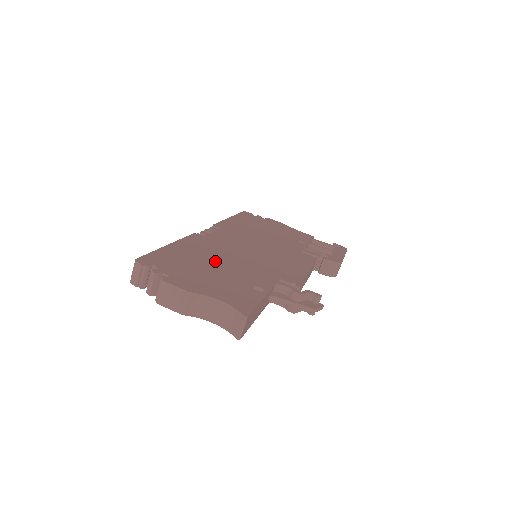
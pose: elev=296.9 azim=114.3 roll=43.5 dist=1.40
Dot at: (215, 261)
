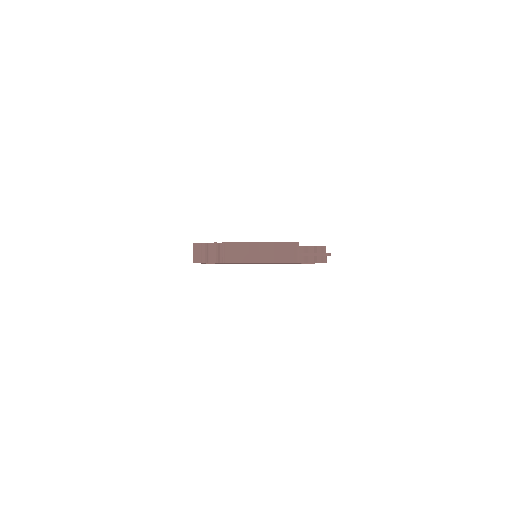
Dot at: occluded
